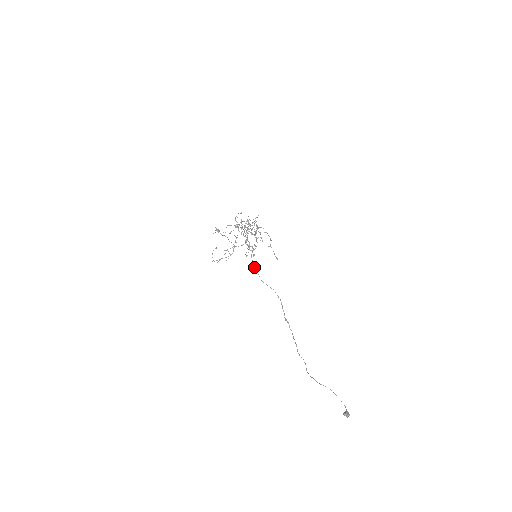
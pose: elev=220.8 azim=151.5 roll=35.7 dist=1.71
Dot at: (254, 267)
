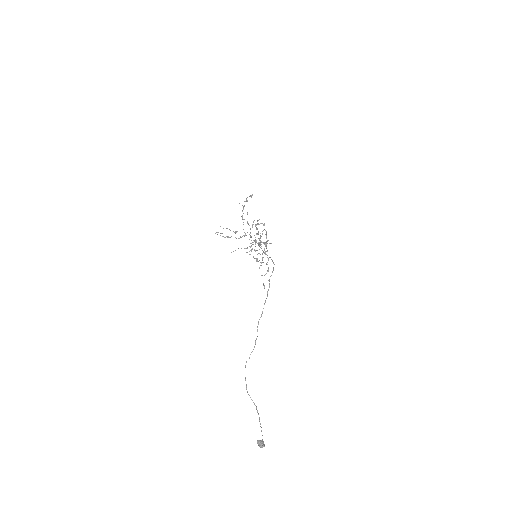
Dot at: (258, 245)
